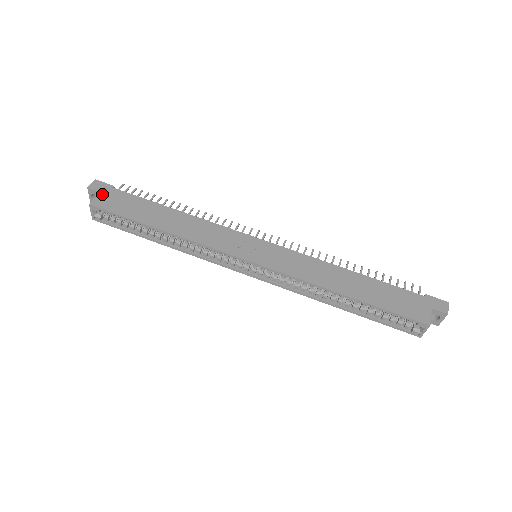
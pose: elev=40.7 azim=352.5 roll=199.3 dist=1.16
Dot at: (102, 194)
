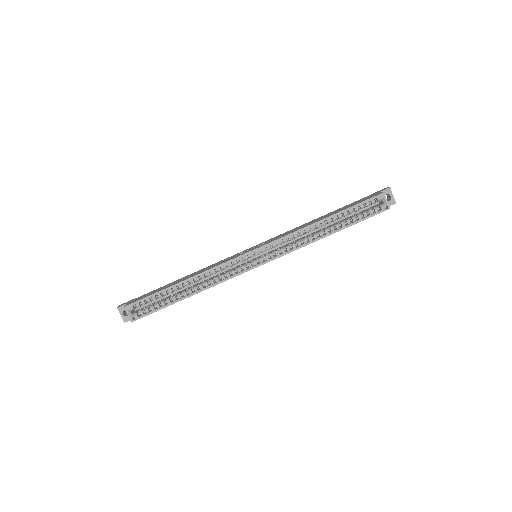
Dot at: (130, 302)
